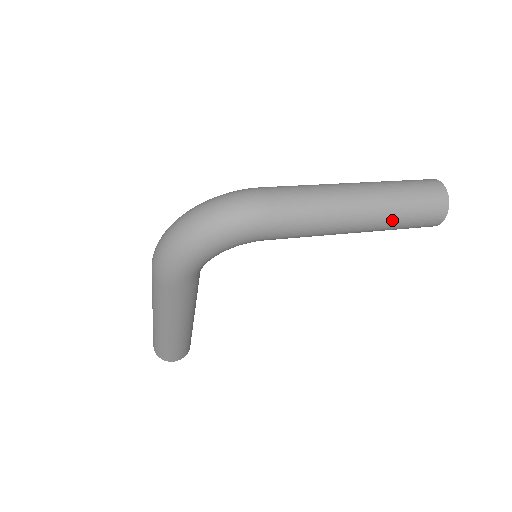
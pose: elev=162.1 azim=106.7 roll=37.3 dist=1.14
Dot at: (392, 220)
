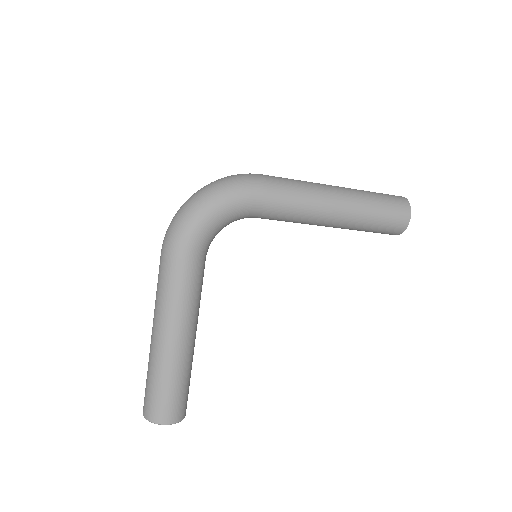
Dot at: (366, 206)
